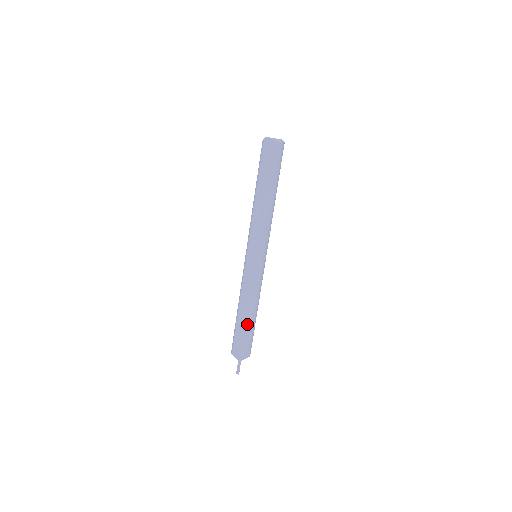
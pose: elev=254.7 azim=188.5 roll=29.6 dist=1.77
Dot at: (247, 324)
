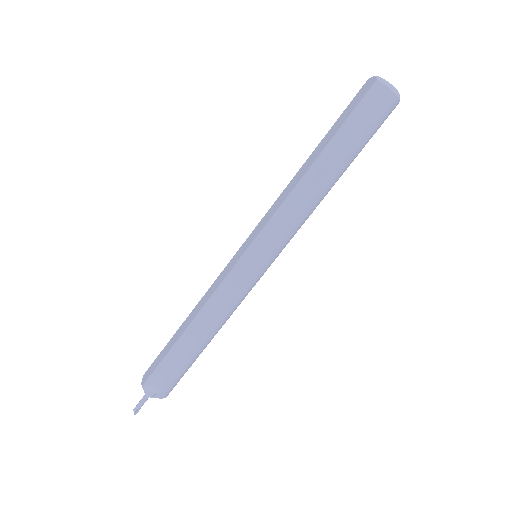
Dot at: (177, 342)
